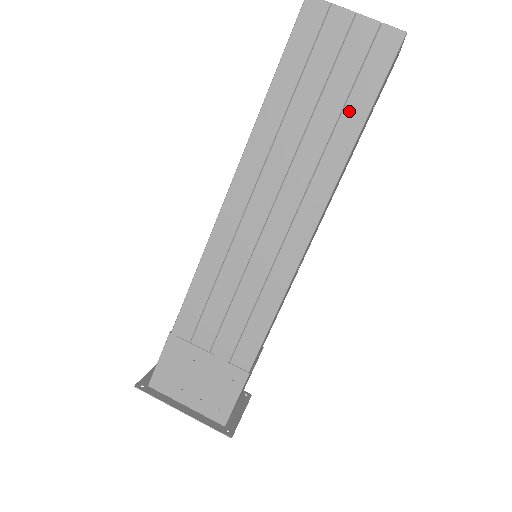
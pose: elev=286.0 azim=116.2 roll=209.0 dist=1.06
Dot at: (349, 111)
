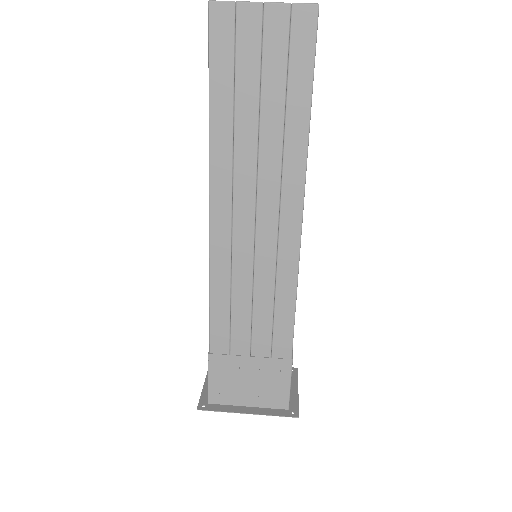
Dot at: (292, 99)
